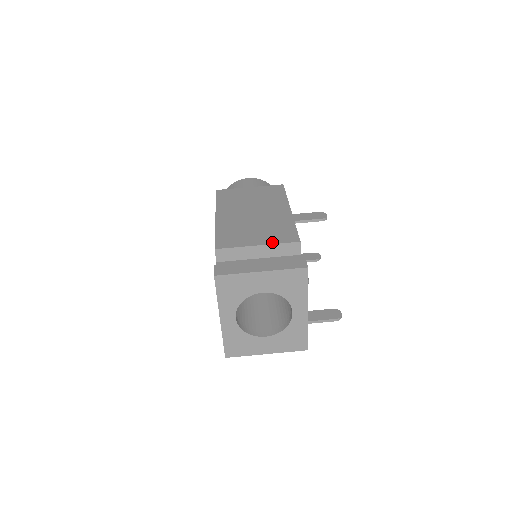
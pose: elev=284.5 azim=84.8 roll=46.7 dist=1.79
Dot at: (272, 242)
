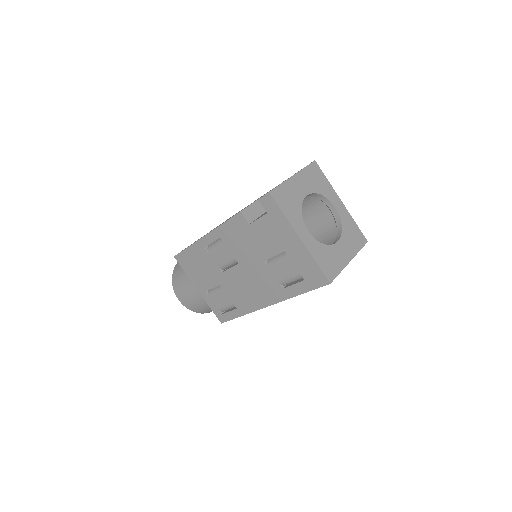
Dot at: (270, 190)
